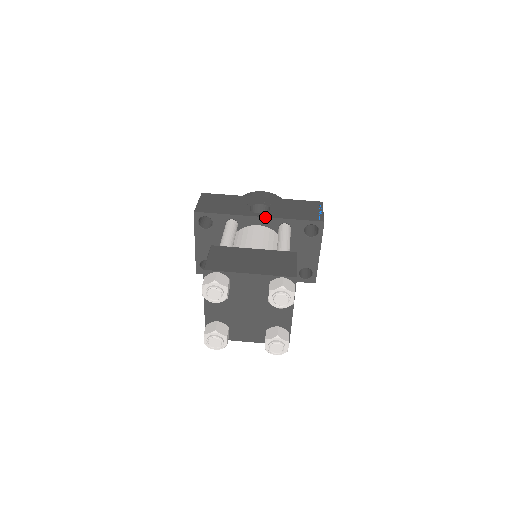
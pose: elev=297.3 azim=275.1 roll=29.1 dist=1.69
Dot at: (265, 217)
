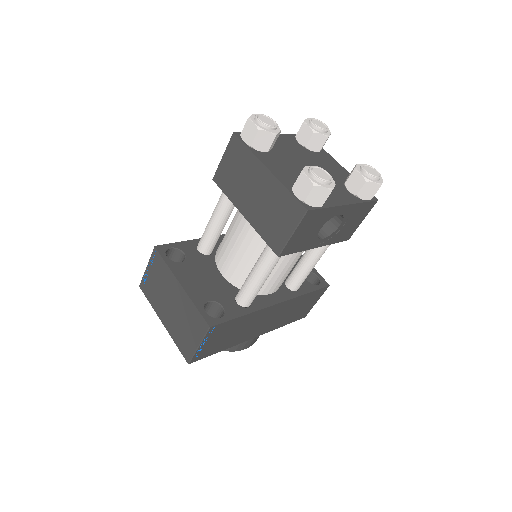
Dot at: occluded
